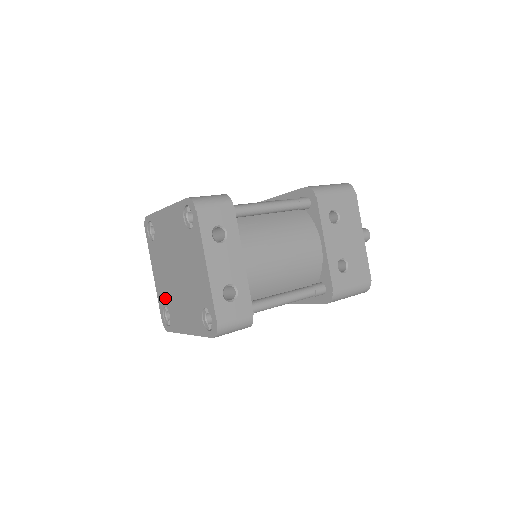
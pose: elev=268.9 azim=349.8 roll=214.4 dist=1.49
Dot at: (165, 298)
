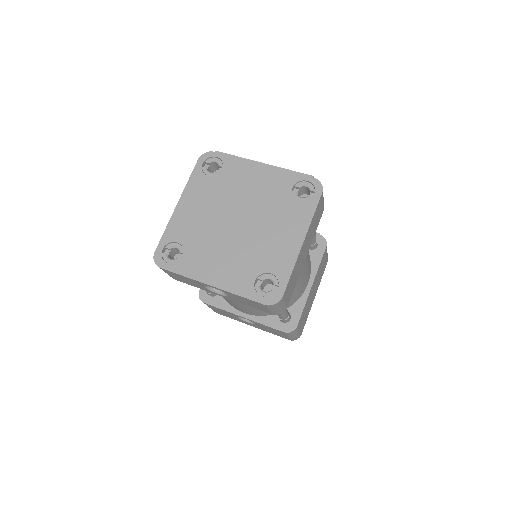
Dot at: (247, 272)
